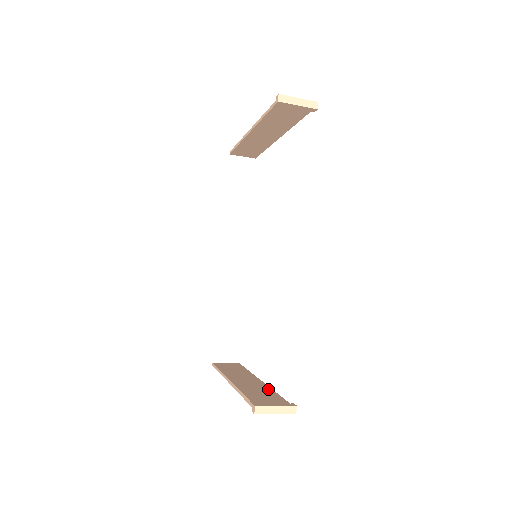
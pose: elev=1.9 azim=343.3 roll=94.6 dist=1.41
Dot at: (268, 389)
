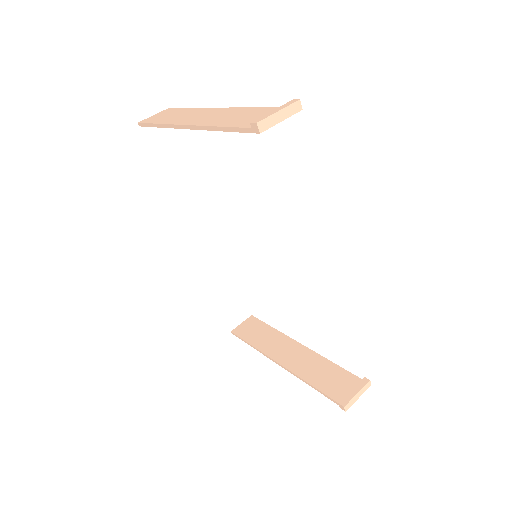
Dot at: (323, 361)
